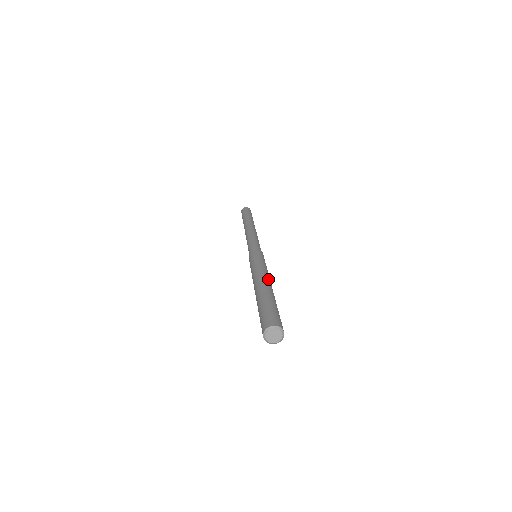
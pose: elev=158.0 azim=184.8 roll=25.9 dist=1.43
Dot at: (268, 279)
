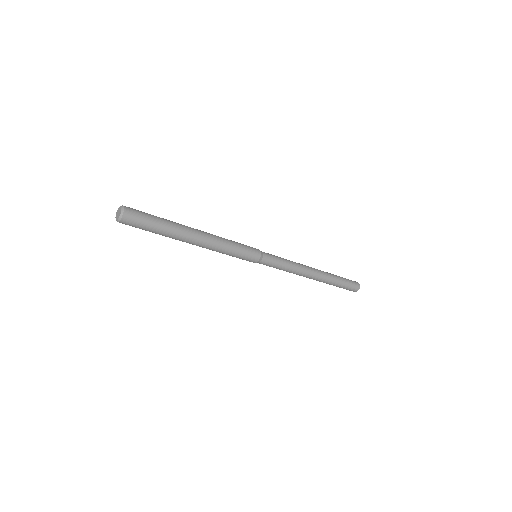
Dot at: (203, 232)
